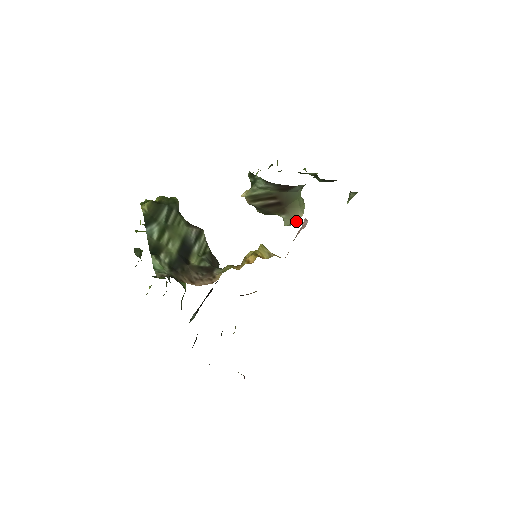
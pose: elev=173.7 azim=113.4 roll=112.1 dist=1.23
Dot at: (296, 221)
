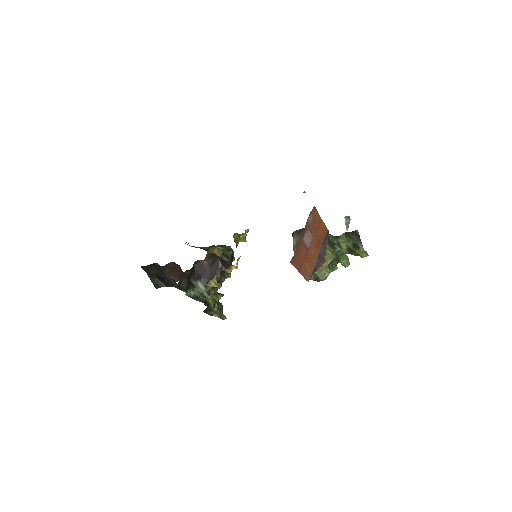
Dot at: occluded
